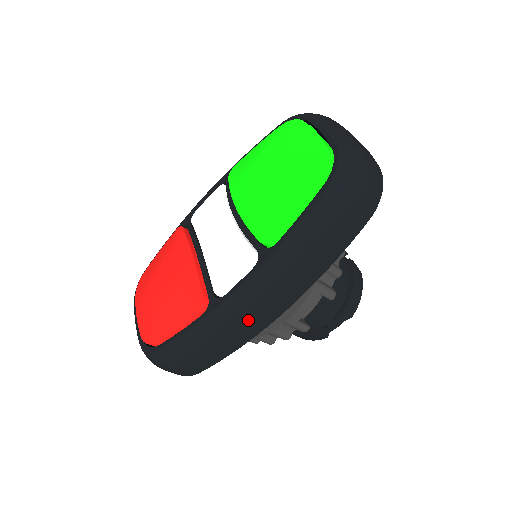
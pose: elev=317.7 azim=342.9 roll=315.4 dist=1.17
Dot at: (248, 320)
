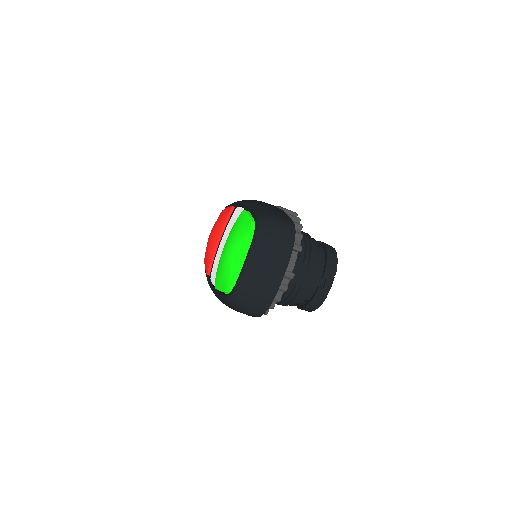
Dot at: occluded
